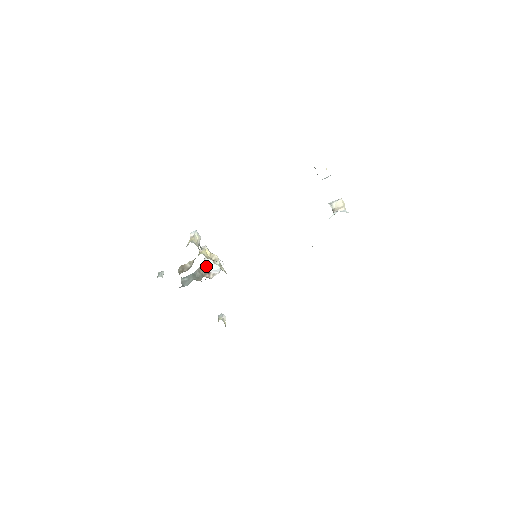
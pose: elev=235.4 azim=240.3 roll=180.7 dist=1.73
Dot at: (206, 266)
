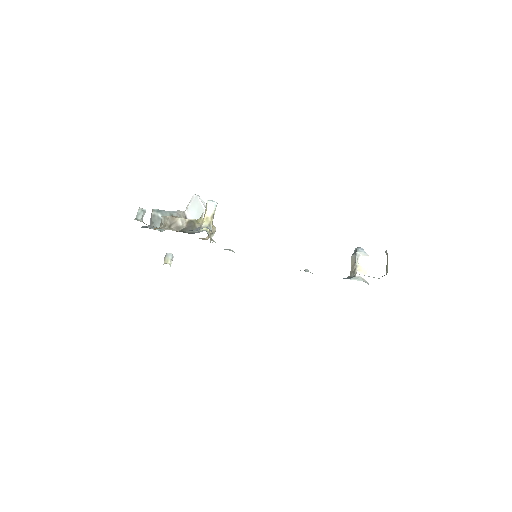
Dot at: (190, 213)
